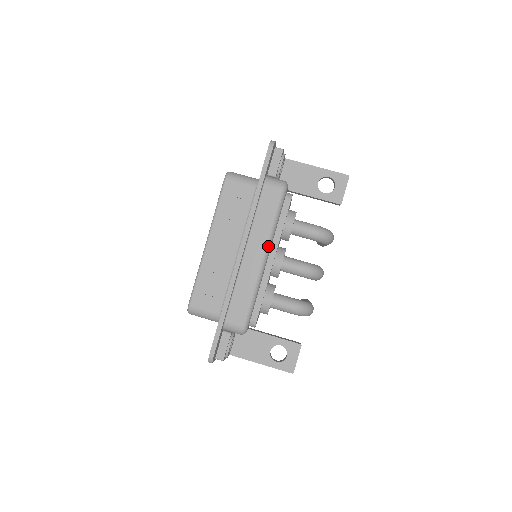
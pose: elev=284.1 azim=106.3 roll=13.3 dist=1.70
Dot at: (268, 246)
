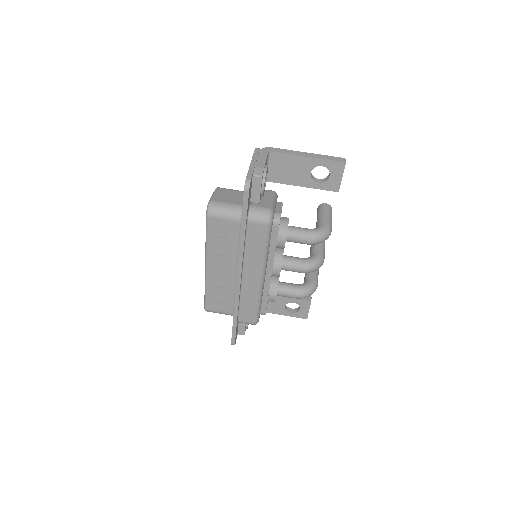
Dot at: (263, 270)
